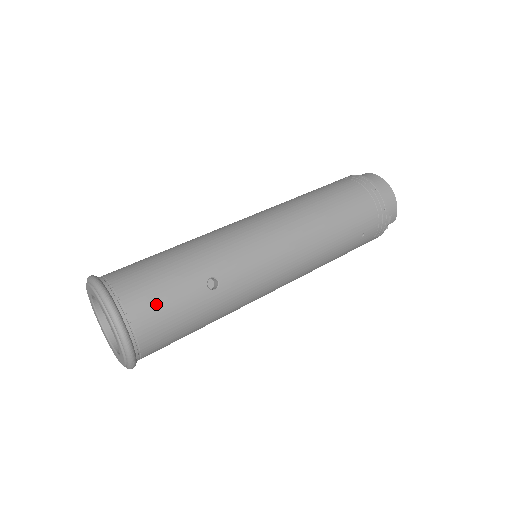
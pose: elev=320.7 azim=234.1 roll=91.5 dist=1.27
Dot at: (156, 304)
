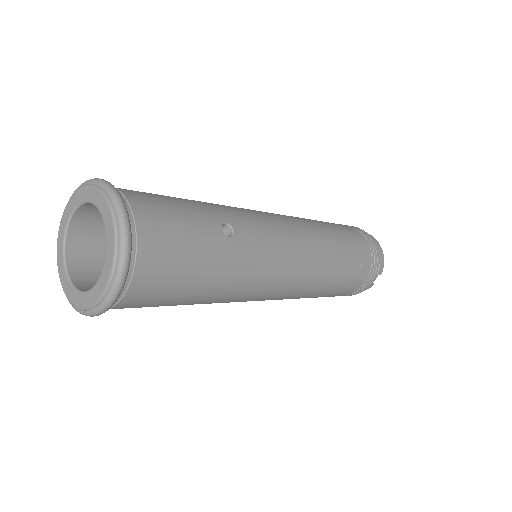
Dot at: (166, 217)
